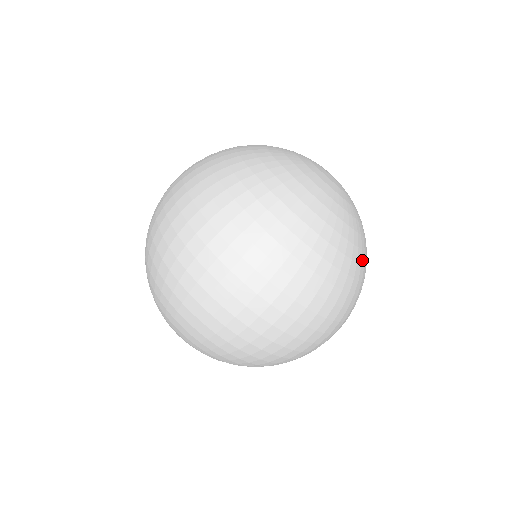
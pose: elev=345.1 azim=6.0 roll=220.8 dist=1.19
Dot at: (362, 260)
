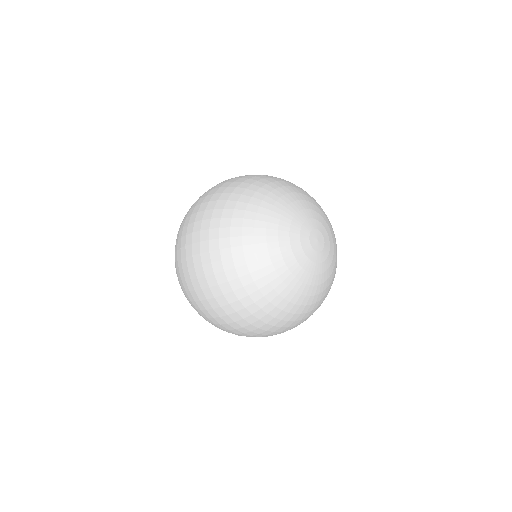
Dot at: (304, 311)
